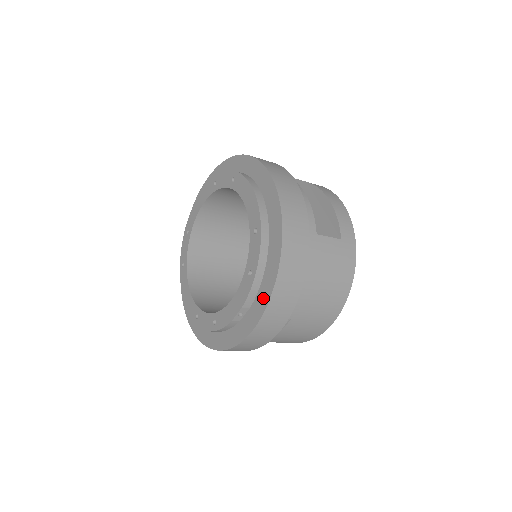
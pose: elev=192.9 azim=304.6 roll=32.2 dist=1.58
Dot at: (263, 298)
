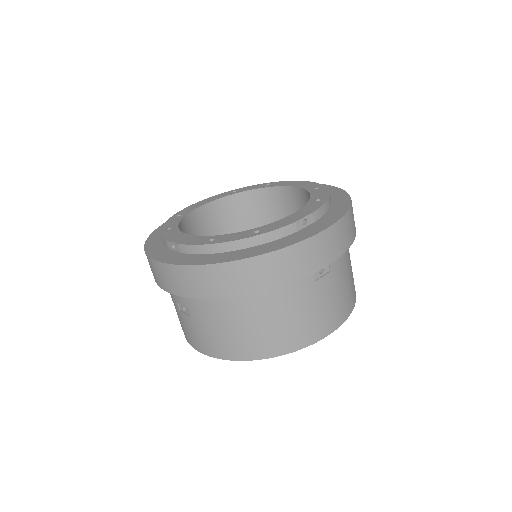
Dot at: (335, 214)
